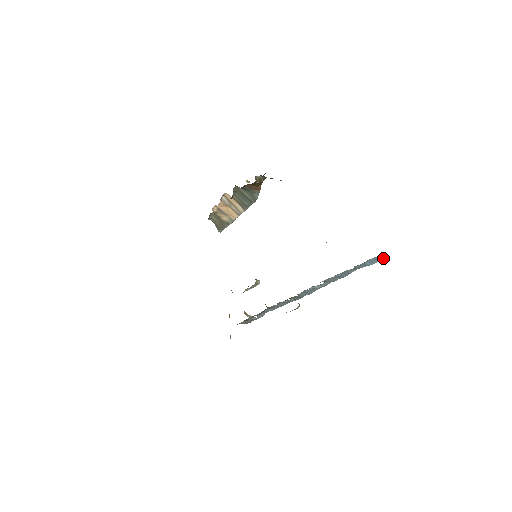
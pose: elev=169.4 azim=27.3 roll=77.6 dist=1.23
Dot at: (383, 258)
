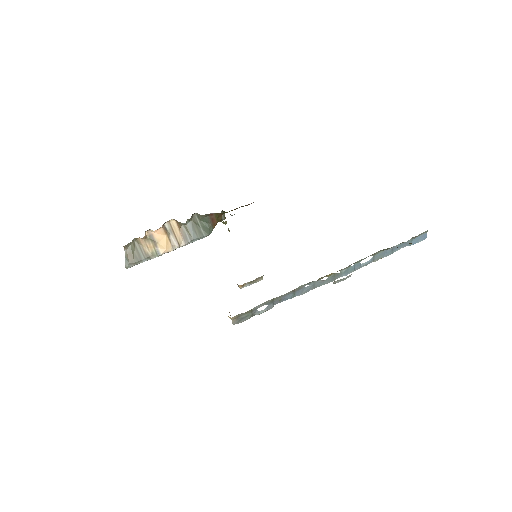
Dot at: occluded
